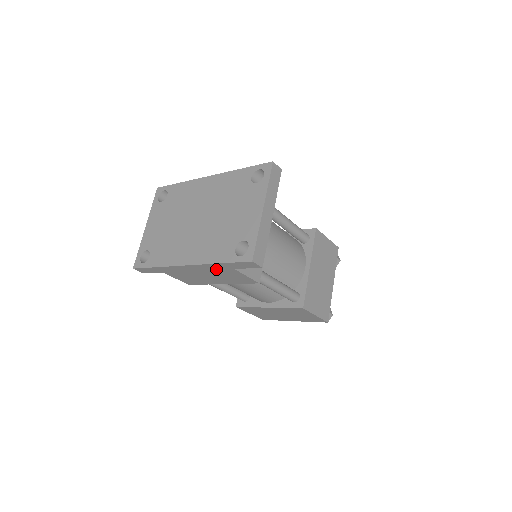
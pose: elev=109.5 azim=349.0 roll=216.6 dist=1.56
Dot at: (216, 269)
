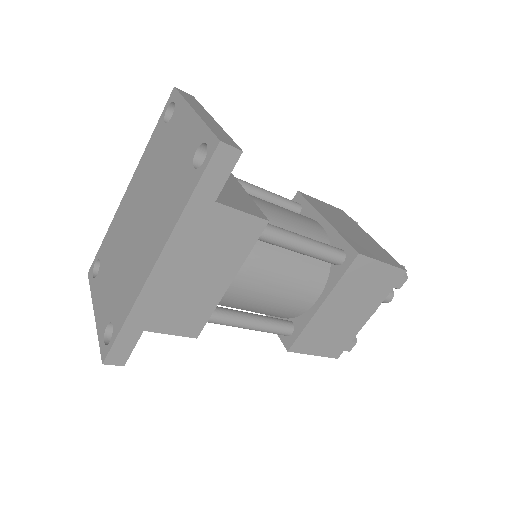
Dot at: (196, 232)
